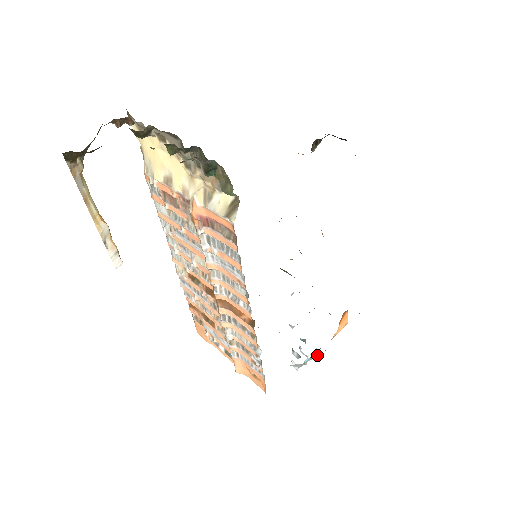
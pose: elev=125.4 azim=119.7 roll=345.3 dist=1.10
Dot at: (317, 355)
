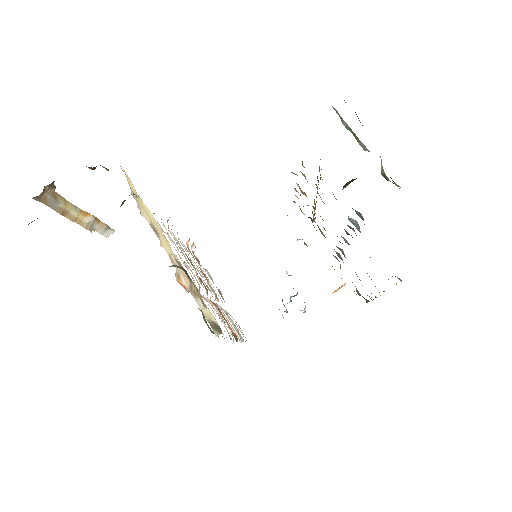
Dot at: (304, 312)
